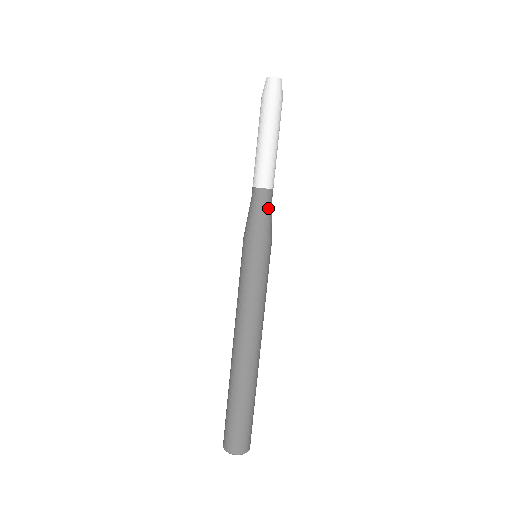
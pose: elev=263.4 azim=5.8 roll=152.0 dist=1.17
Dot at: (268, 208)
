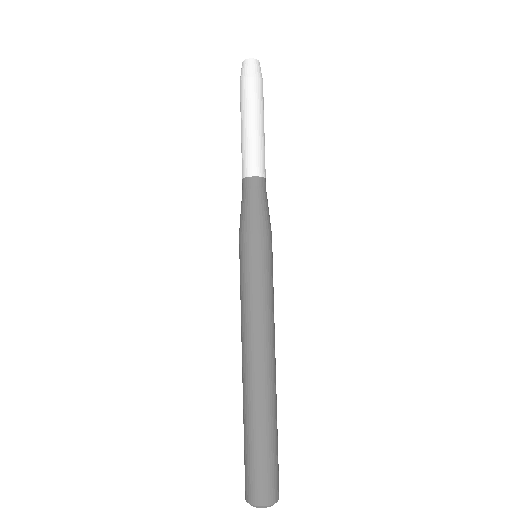
Dot at: (265, 199)
